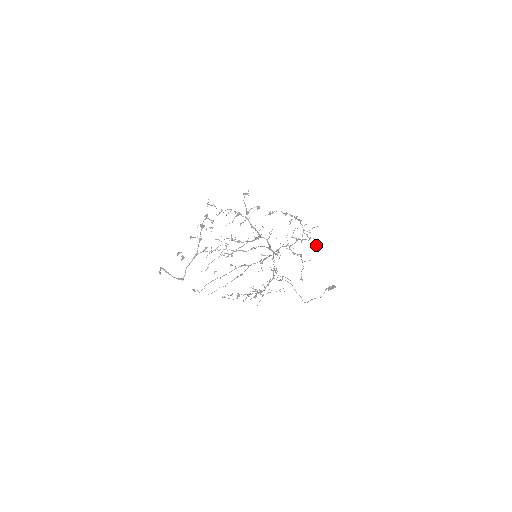
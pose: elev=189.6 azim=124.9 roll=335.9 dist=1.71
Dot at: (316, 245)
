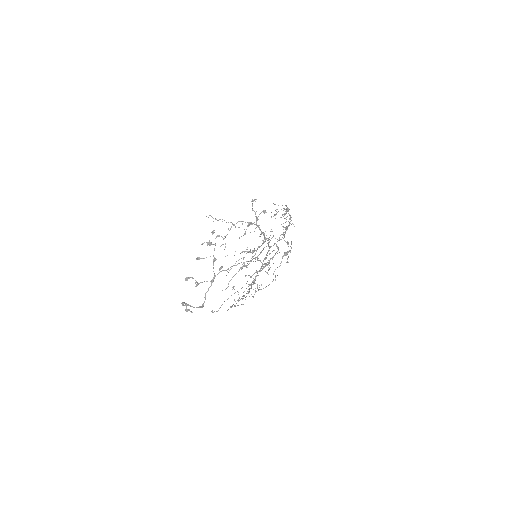
Dot at: occluded
